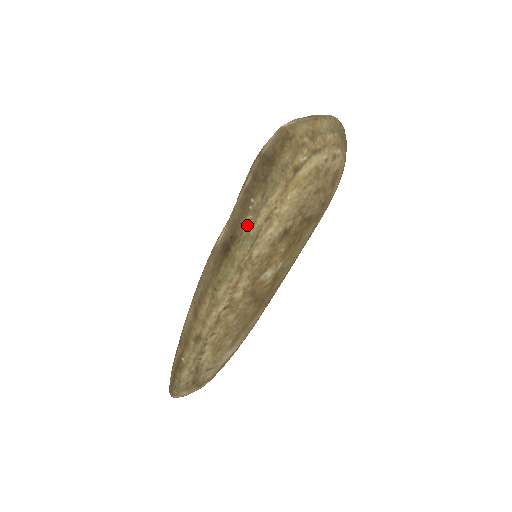
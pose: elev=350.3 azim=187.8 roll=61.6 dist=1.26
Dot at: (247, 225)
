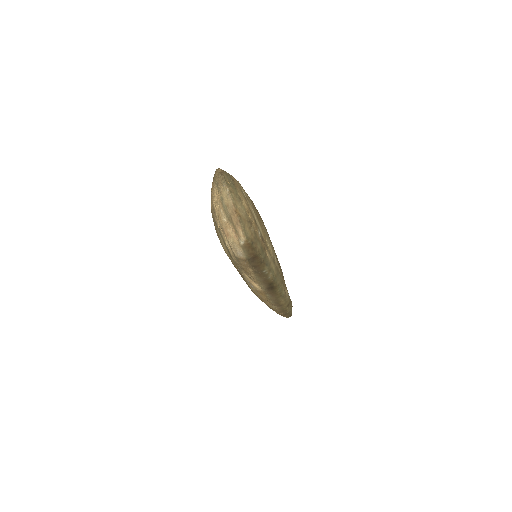
Dot at: (272, 276)
